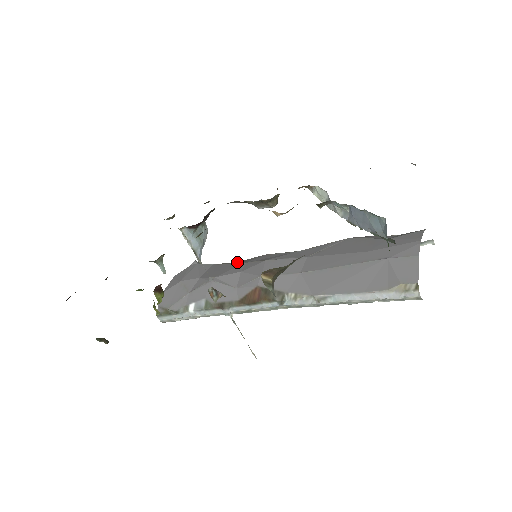
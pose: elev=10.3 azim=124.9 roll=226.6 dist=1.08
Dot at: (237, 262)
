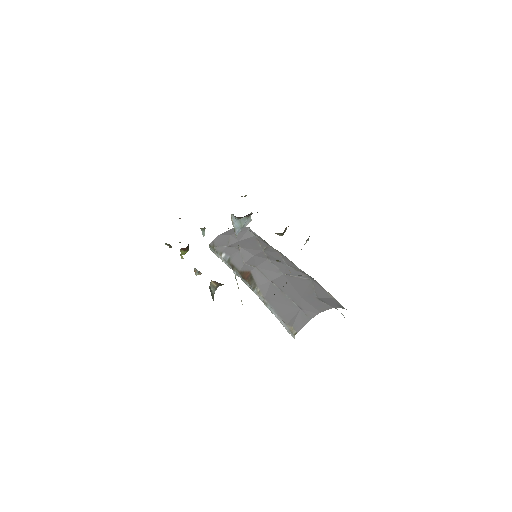
Dot at: (264, 245)
